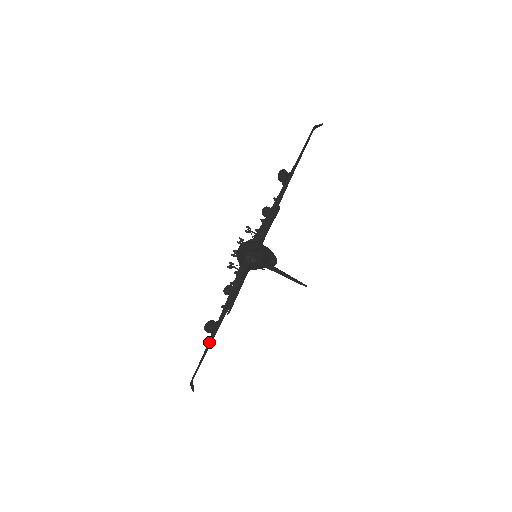
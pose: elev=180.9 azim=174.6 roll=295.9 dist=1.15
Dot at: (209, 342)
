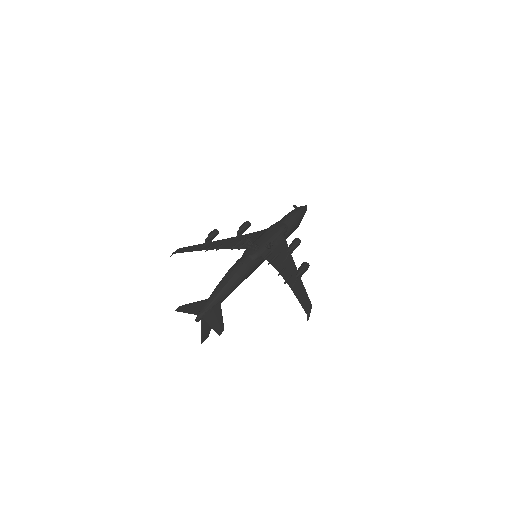
Dot at: (198, 250)
